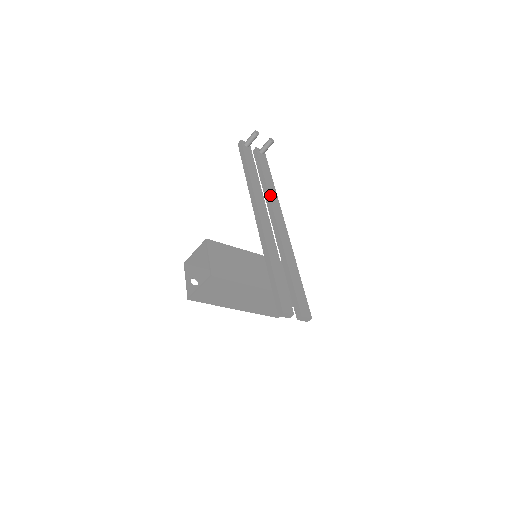
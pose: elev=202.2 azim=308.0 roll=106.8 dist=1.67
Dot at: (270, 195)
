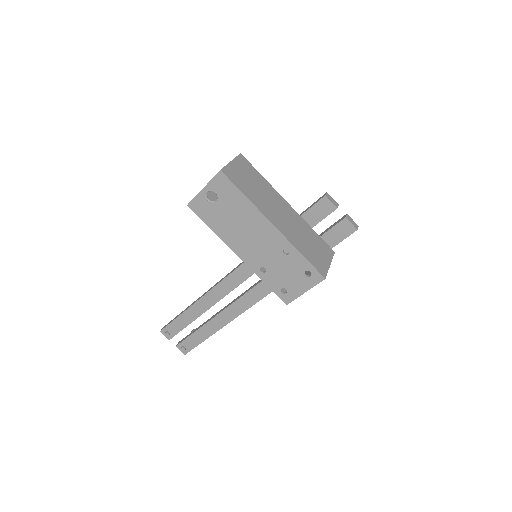
Dot at: occluded
